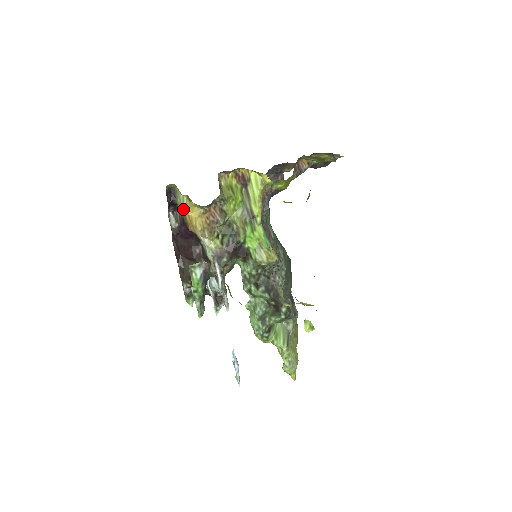
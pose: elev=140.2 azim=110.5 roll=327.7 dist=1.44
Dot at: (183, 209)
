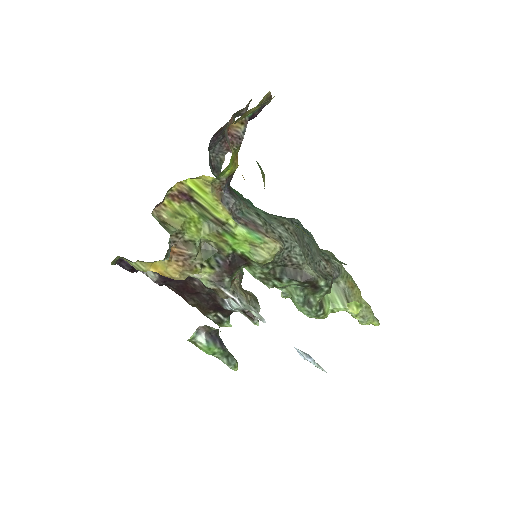
Dot at: occluded
